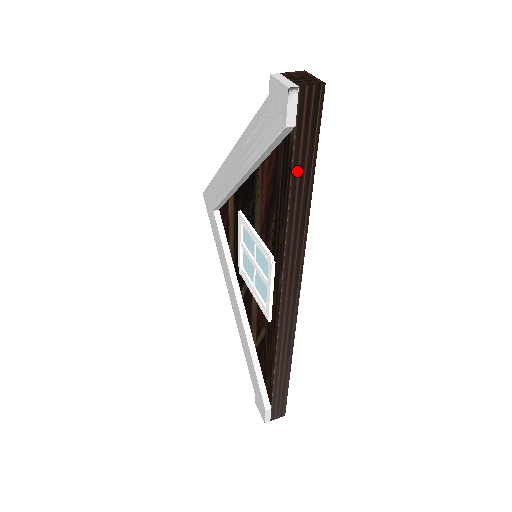
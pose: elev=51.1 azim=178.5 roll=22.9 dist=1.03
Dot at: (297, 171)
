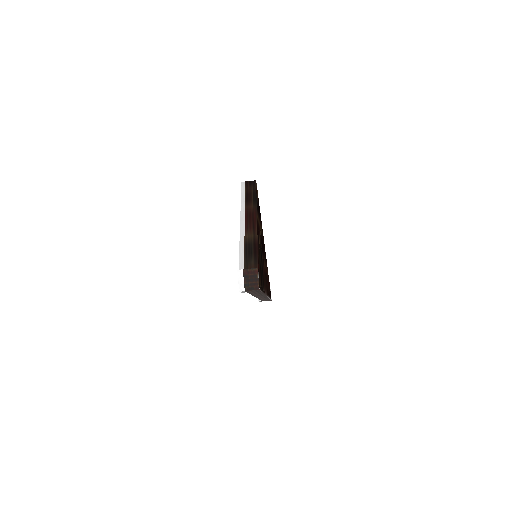
Dot at: (252, 293)
